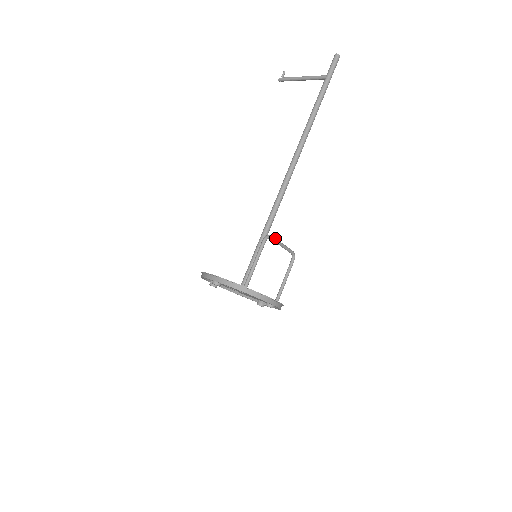
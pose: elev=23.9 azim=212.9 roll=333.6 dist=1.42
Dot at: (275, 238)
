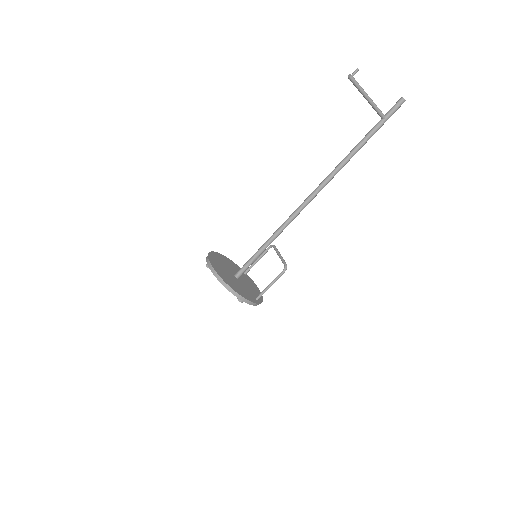
Dot at: (285, 262)
